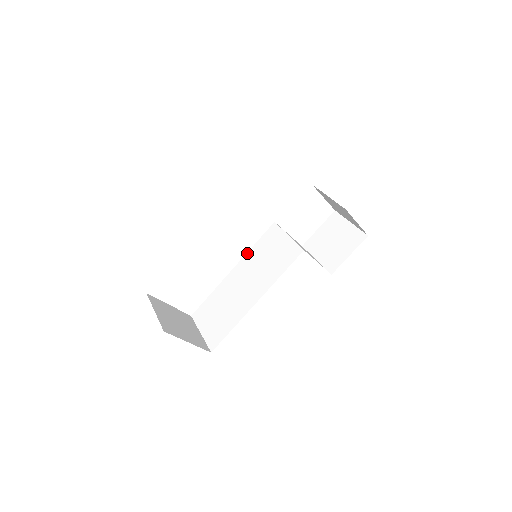
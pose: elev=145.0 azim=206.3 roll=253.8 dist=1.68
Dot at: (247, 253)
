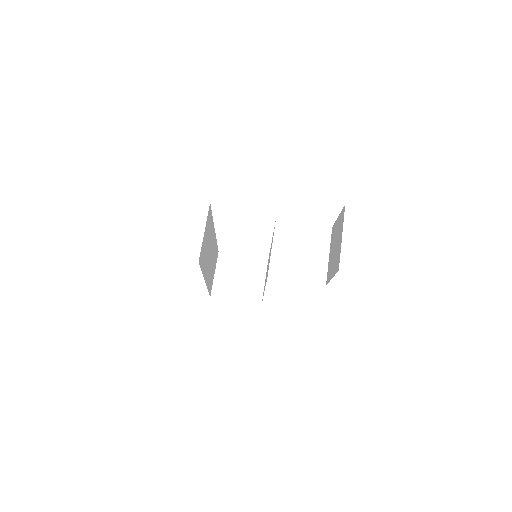
Dot at: occluded
